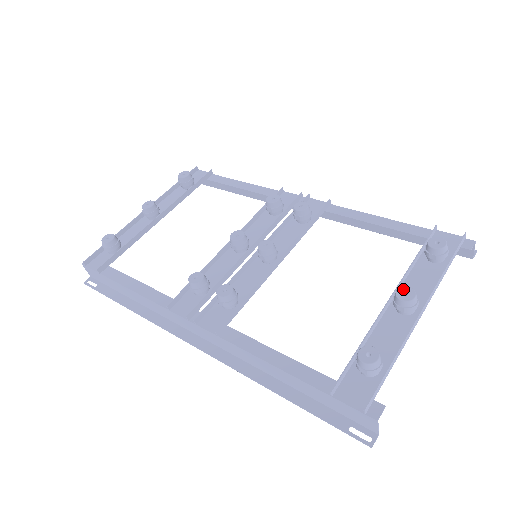
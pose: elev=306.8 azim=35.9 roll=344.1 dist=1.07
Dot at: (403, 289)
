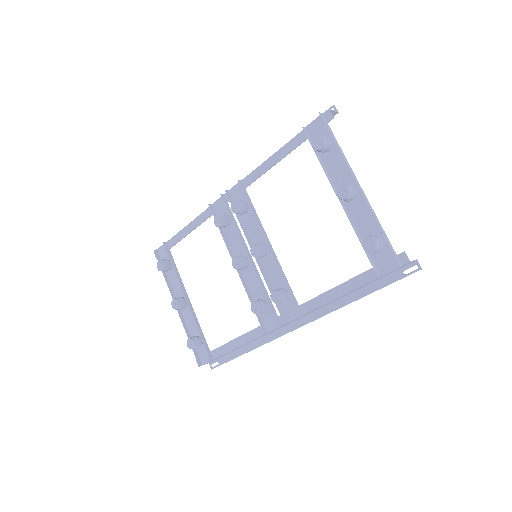
Dot at: (339, 192)
